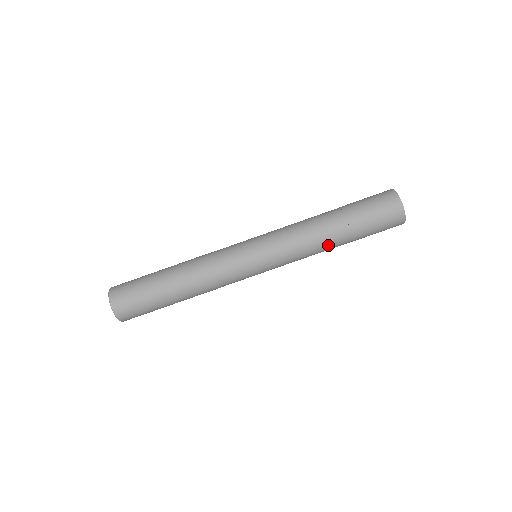
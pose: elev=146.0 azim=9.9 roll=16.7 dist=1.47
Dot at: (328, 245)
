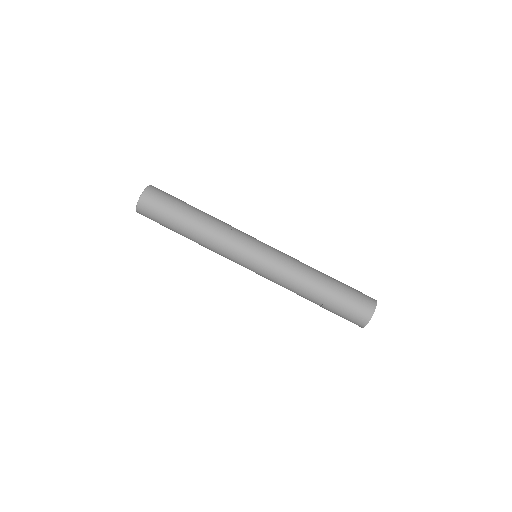
Dot at: (307, 290)
